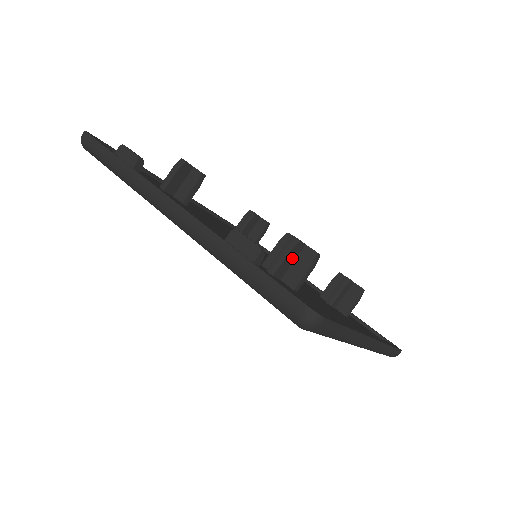
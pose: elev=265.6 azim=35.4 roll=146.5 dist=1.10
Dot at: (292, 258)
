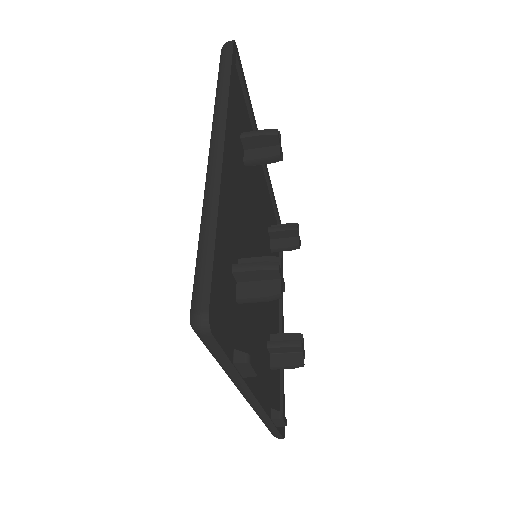
Dot at: (290, 360)
